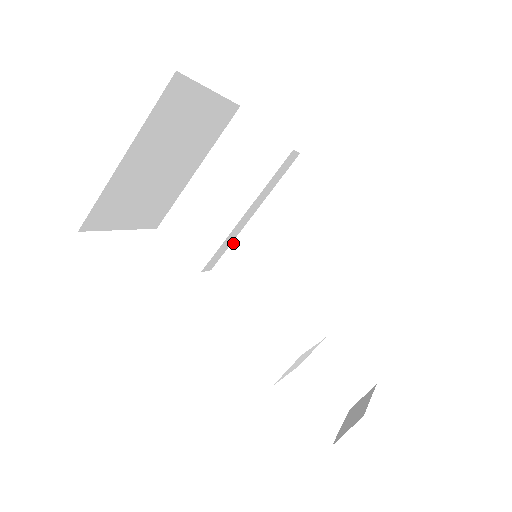
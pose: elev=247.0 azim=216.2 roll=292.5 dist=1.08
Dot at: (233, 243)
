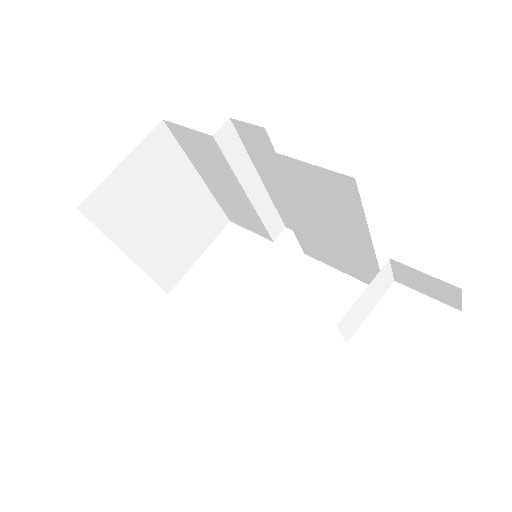
Dot at: (275, 205)
